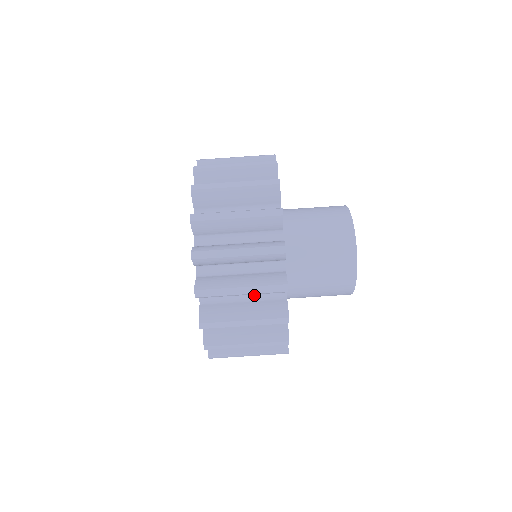
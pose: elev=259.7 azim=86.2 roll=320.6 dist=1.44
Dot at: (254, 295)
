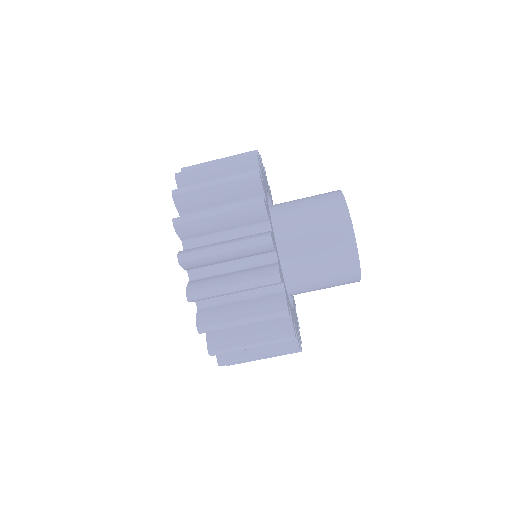
Dot at: (238, 234)
